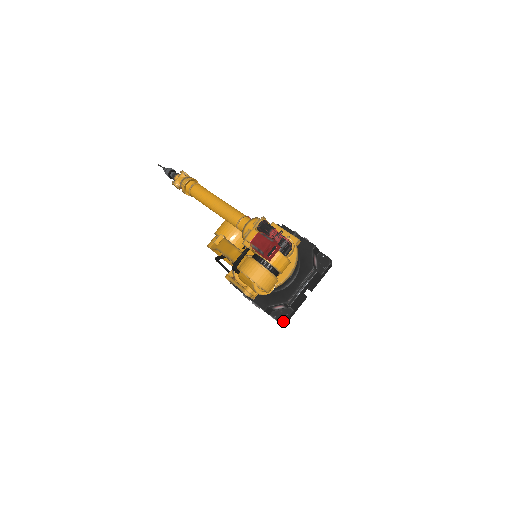
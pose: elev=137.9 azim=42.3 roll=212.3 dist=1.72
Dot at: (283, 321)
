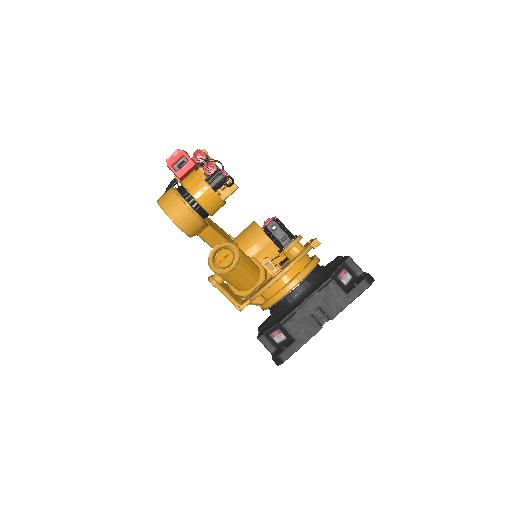
Dot at: (276, 355)
